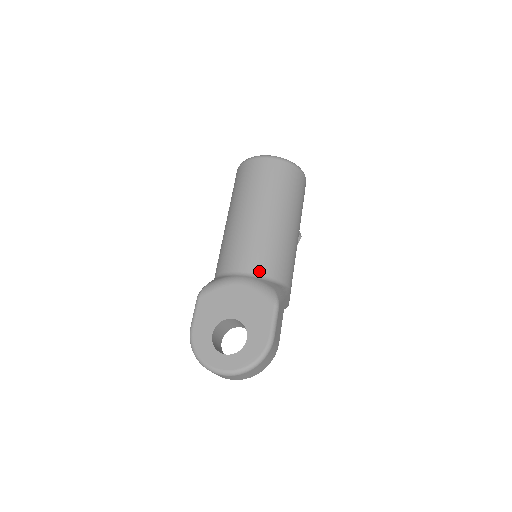
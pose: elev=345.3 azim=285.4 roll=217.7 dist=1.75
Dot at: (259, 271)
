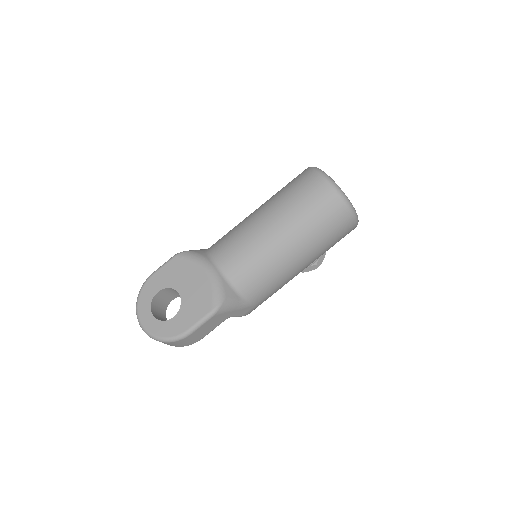
Dot at: (231, 274)
